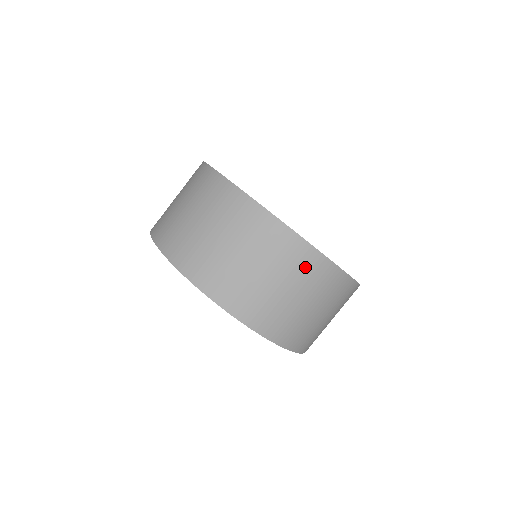
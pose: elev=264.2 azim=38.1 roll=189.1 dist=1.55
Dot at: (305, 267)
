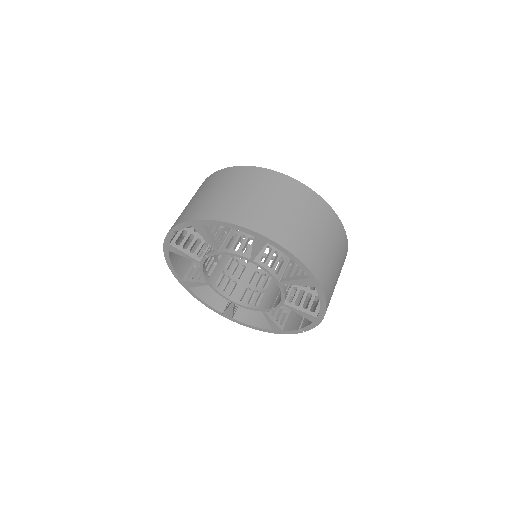
Dot at: (233, 176)
